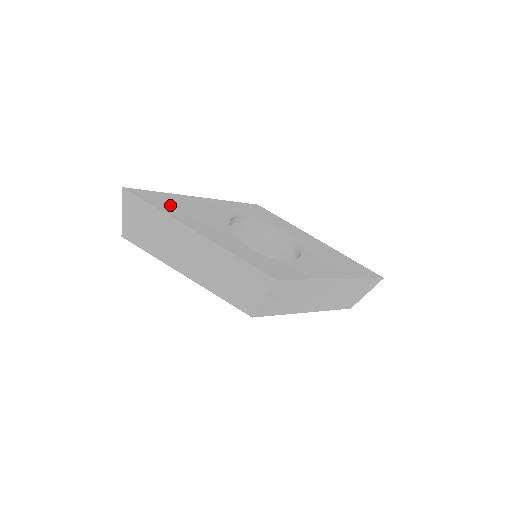
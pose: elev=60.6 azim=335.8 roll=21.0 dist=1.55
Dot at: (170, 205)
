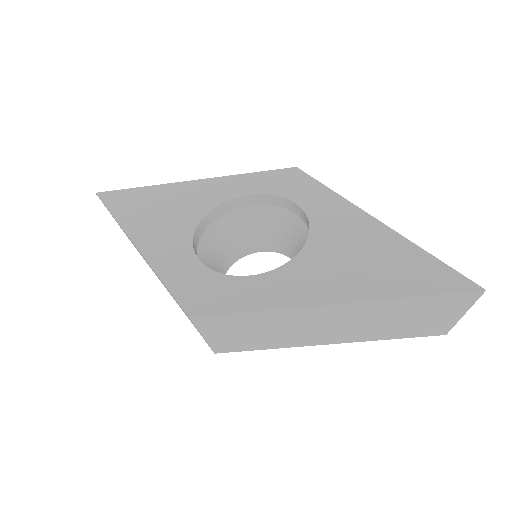
Dot at: (135, 206)
